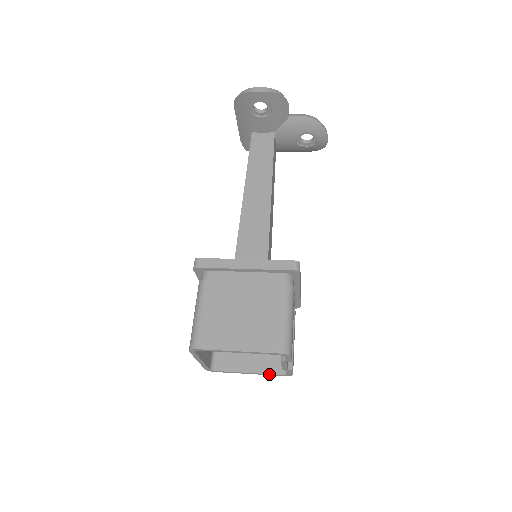
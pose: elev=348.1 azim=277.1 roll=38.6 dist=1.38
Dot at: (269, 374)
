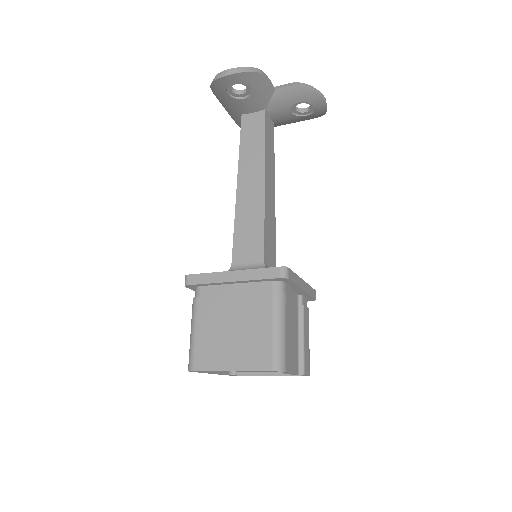
Dot at: occluded
